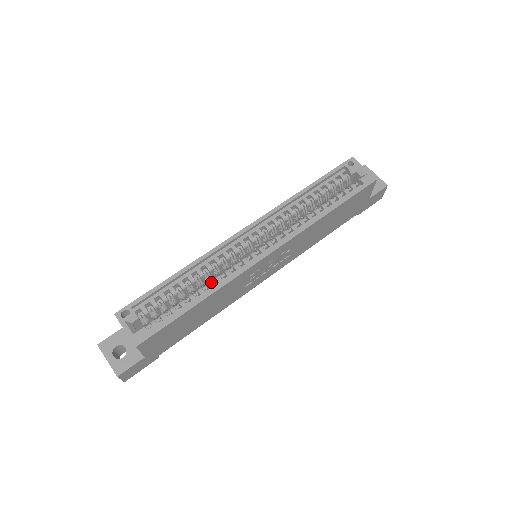
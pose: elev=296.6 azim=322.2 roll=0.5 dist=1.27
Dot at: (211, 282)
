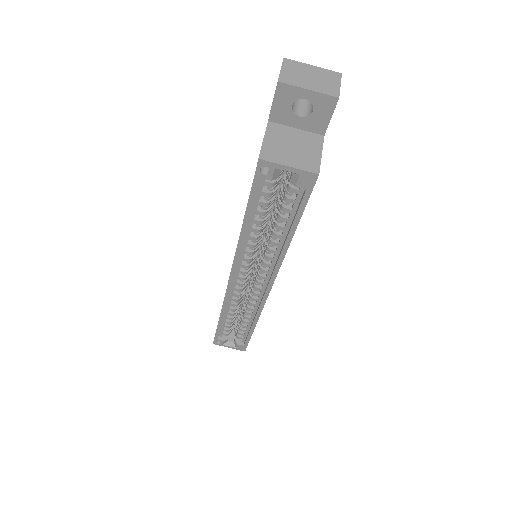
Dot at: (247, 310)
